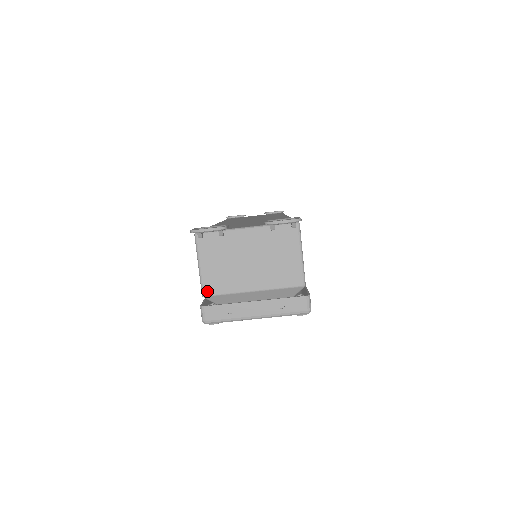
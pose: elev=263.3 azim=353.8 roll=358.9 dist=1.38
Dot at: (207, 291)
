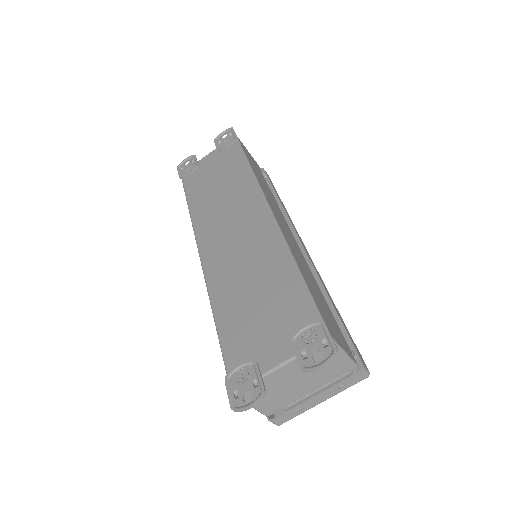
Dot at: (269, 413)
